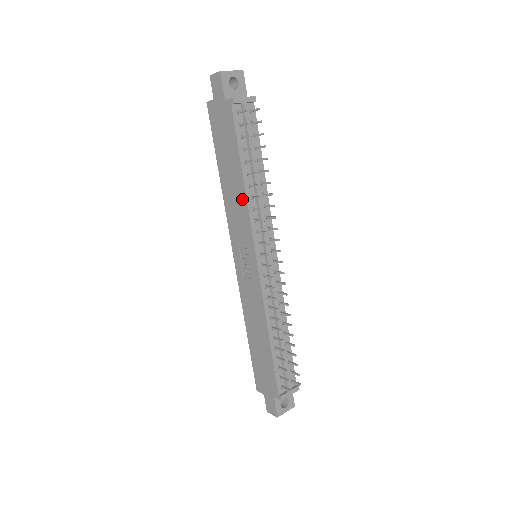
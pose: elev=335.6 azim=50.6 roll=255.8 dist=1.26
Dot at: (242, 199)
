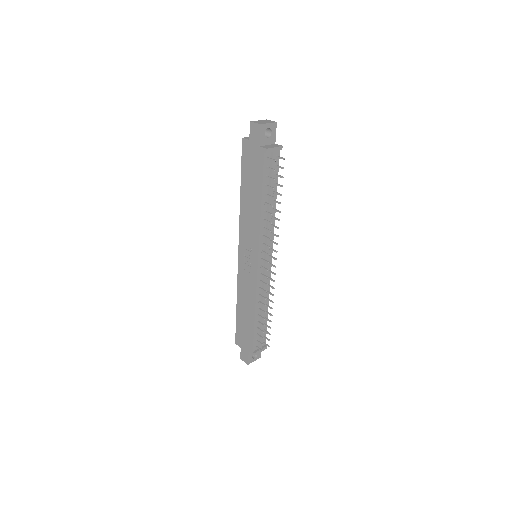
Dot at: (256, 219)
